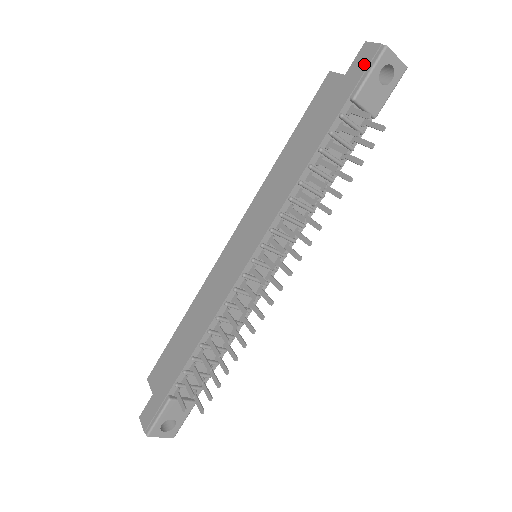
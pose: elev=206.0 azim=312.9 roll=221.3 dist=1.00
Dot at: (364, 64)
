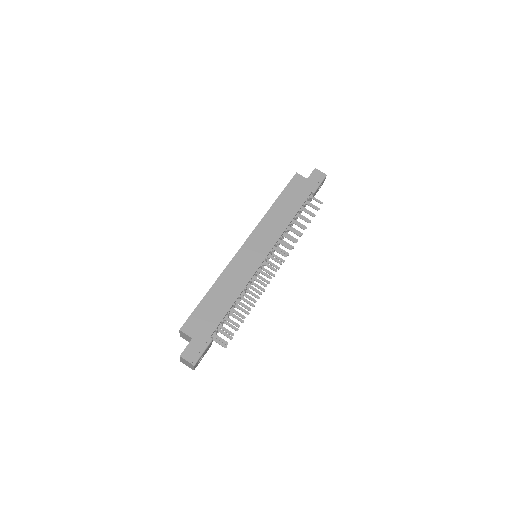
Dot at: (318, 179)
